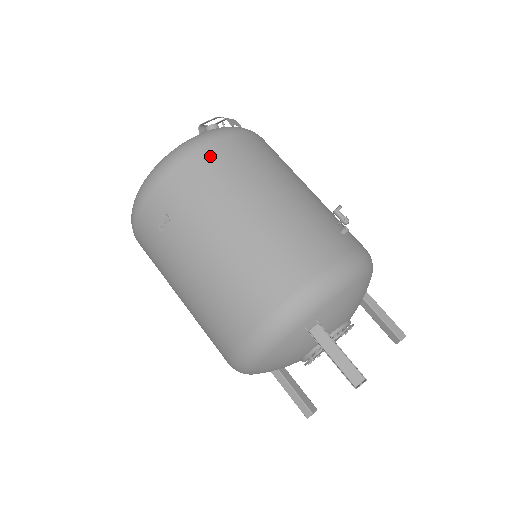
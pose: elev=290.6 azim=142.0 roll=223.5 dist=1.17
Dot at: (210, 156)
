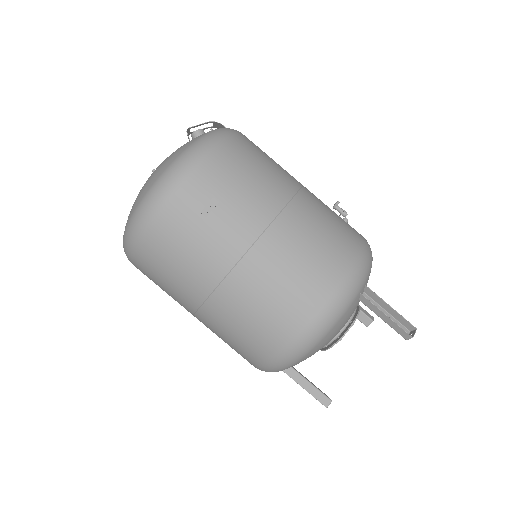
Dot at: (242, 146)
